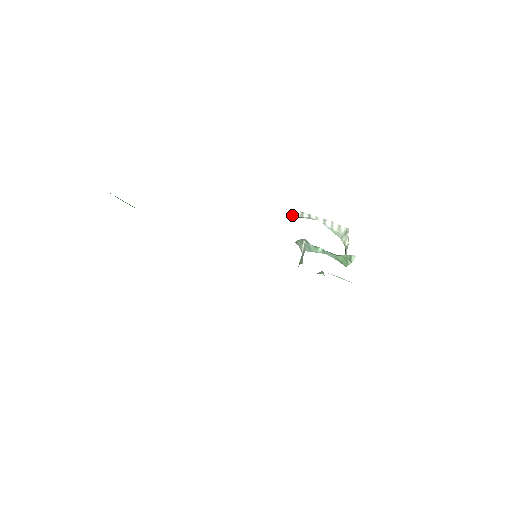
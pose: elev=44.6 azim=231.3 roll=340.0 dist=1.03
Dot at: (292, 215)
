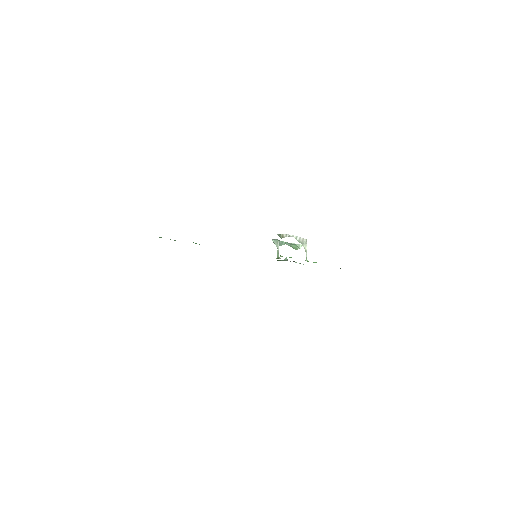
Dot at: (282, 237)
